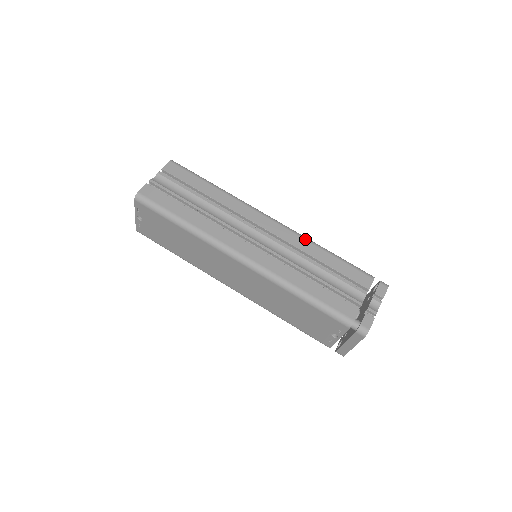
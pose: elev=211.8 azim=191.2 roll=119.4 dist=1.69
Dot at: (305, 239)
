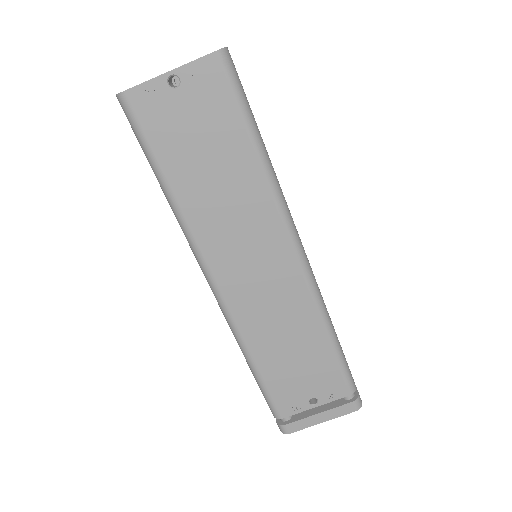
Dot at: occluded
